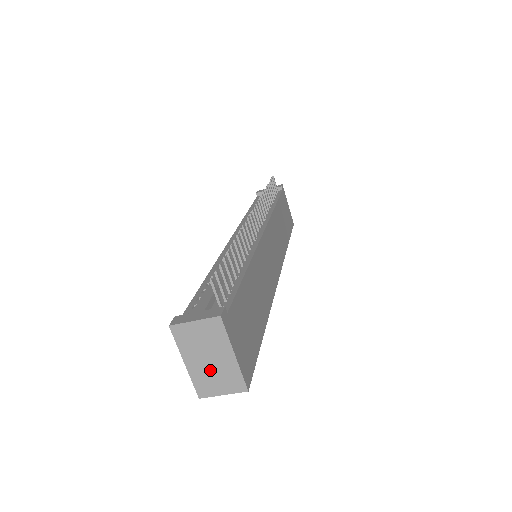
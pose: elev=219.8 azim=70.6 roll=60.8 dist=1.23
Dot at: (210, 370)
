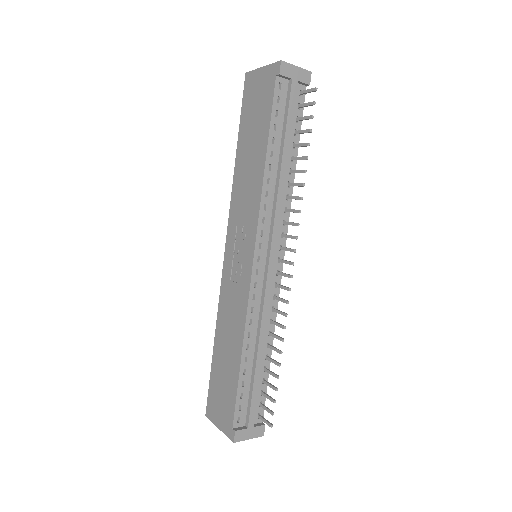
Dot at: occluded
